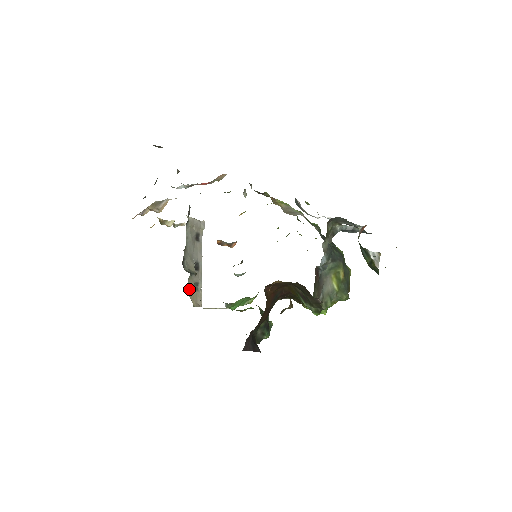
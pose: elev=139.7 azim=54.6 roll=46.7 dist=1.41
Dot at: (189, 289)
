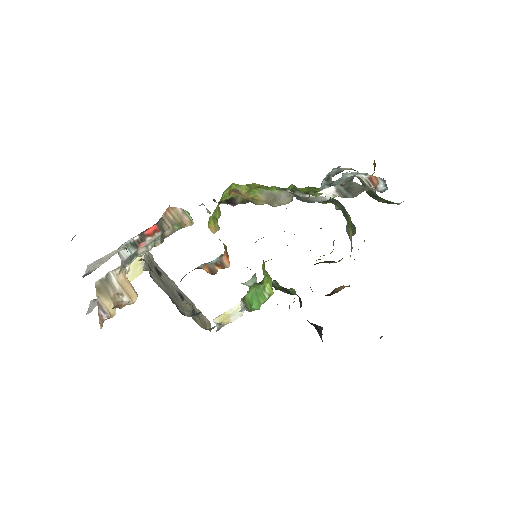
Dot at: (197, 323)
